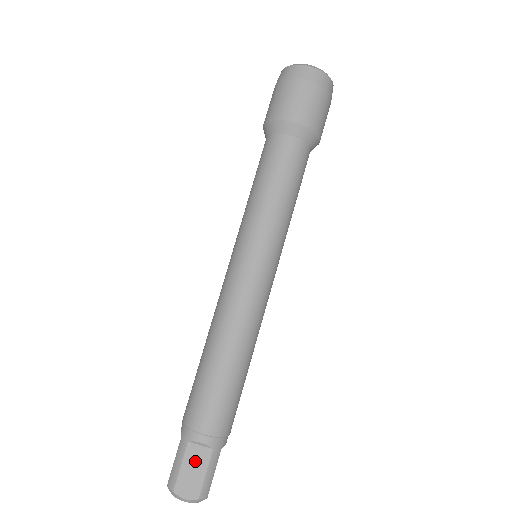
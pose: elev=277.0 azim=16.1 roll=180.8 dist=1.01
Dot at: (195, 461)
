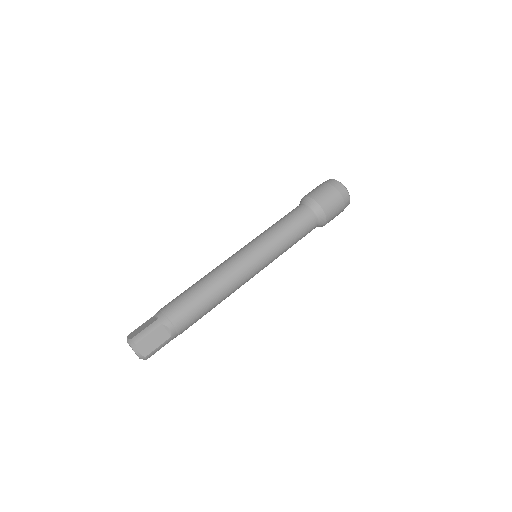
Dot at: (158, 336)
